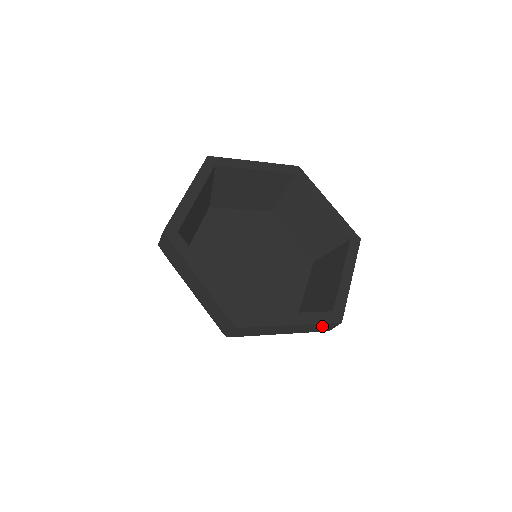
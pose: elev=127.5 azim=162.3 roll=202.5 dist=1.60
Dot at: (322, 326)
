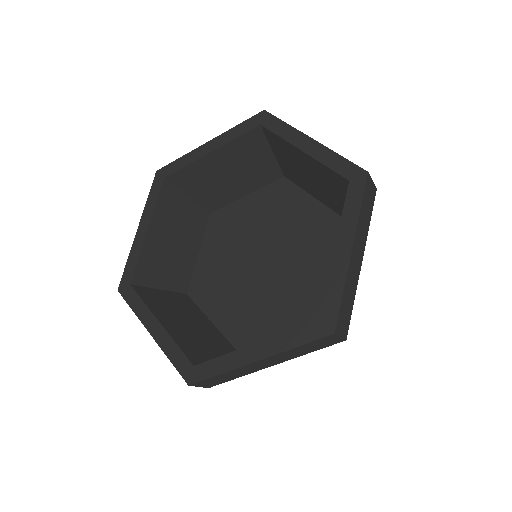
Dot at: (366, 201)
